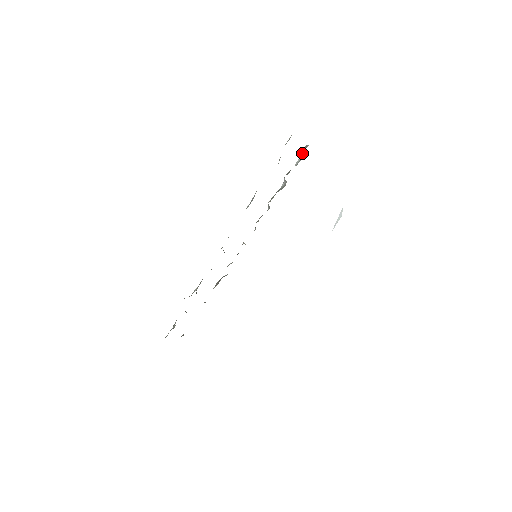
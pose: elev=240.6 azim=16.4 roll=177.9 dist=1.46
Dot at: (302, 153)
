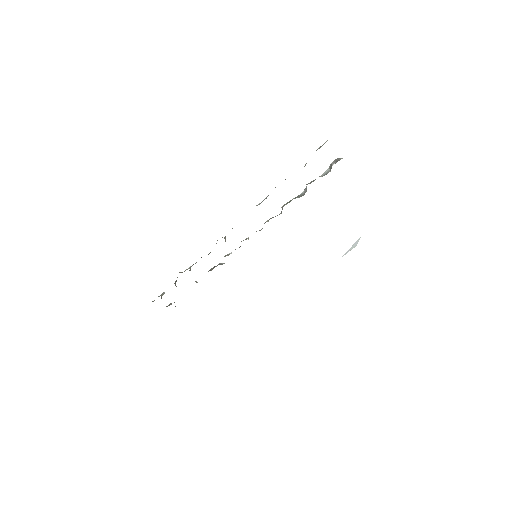
Dot at: (331, 166)
